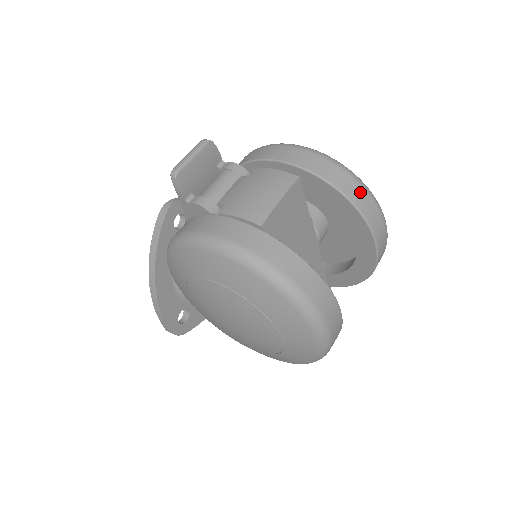
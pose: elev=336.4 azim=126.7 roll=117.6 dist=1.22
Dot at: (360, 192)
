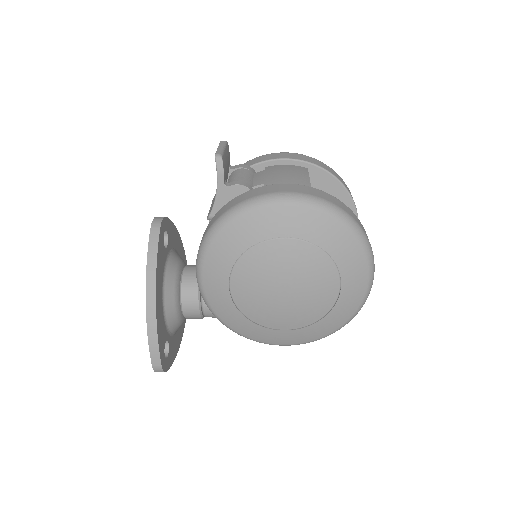
Dot at: occluded
